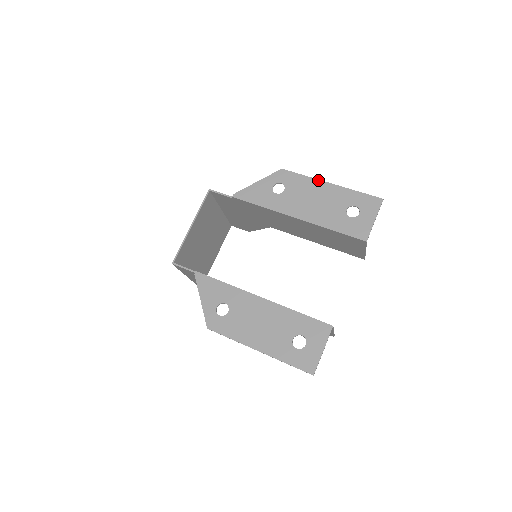
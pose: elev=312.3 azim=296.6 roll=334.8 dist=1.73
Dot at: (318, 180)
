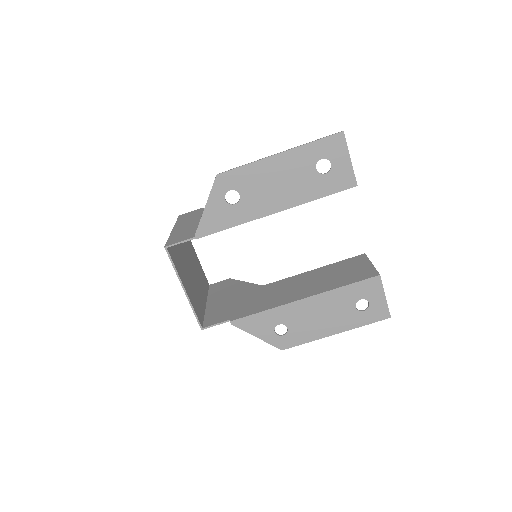
Dot at: (264, 160)
